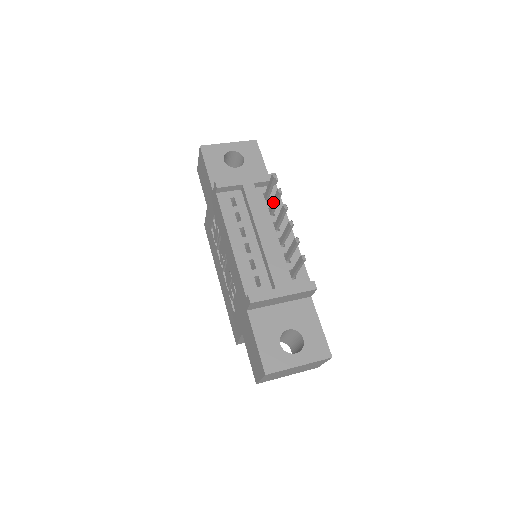
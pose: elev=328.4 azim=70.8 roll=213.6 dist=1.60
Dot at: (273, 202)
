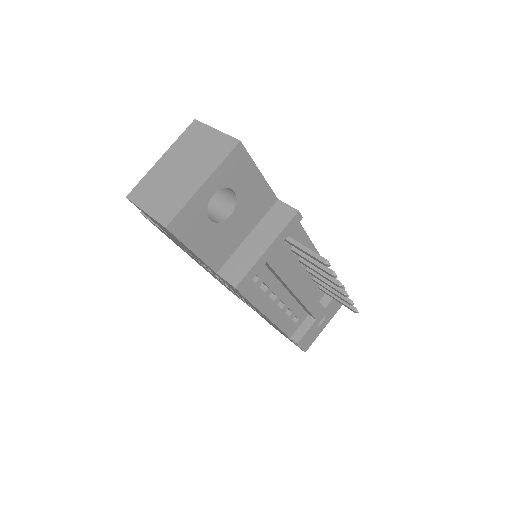
Dot at: (310, 262)
